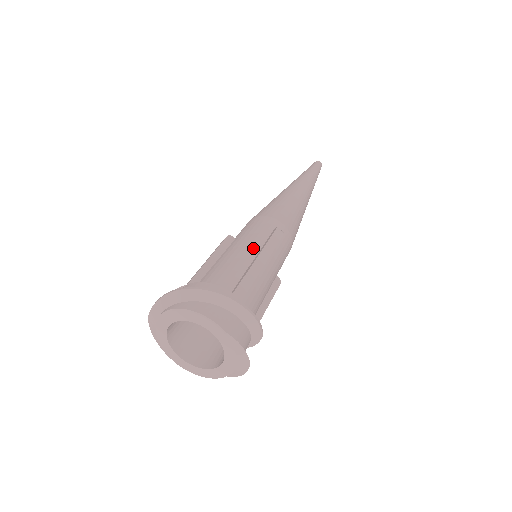
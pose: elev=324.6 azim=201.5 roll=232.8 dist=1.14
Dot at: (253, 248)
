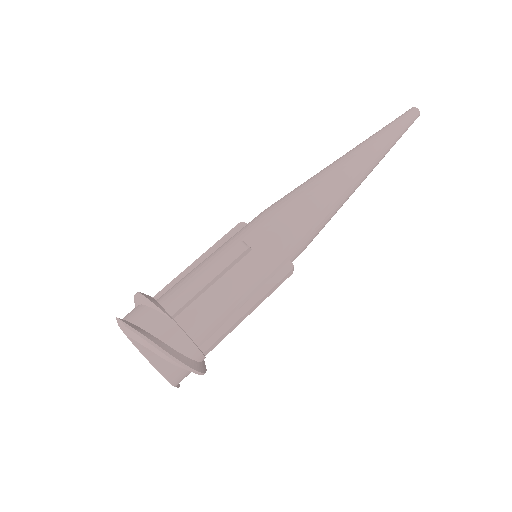
Dot at: (255, 287)
